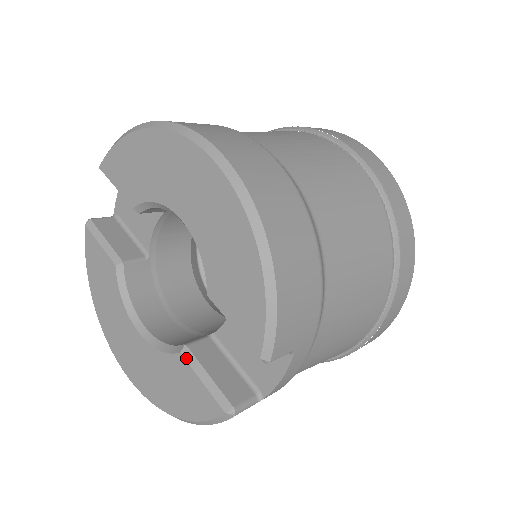
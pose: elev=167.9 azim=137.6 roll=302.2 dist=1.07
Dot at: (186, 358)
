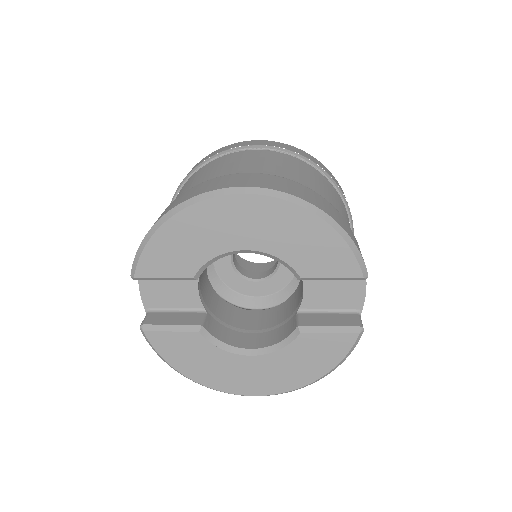
Dot at: (307, 332)
